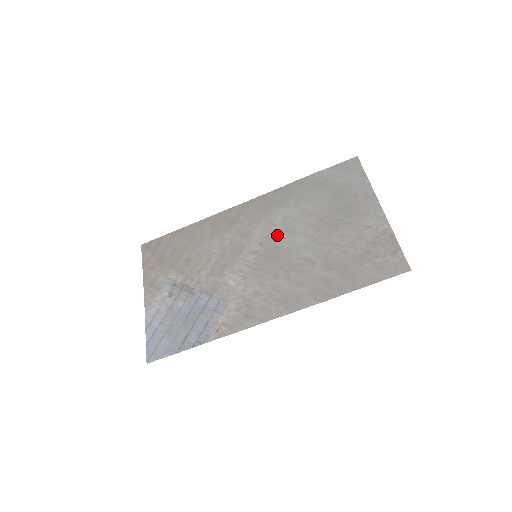
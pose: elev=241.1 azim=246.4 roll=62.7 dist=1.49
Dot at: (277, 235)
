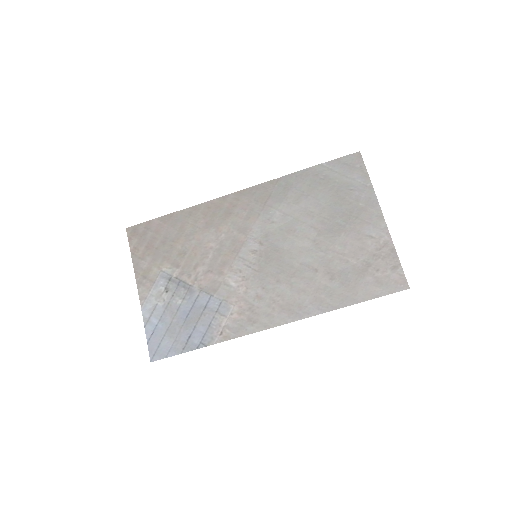
Dot at: (277, 235)
